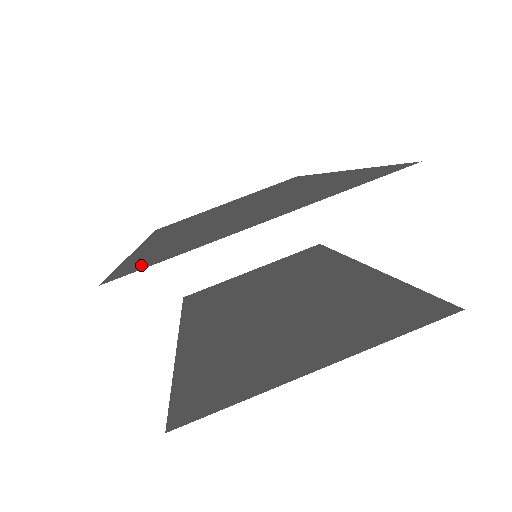
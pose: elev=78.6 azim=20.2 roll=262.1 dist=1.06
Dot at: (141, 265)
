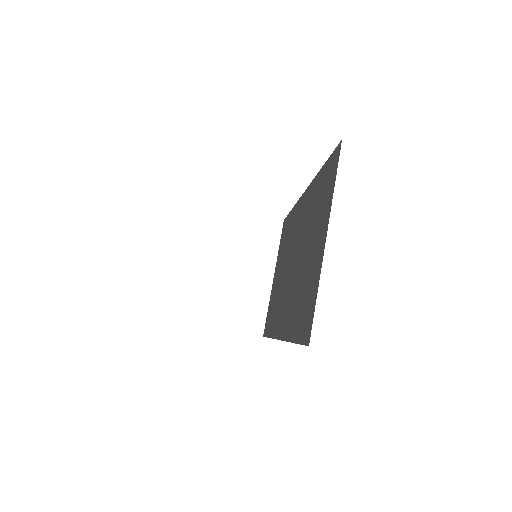
Dot at: occluded
